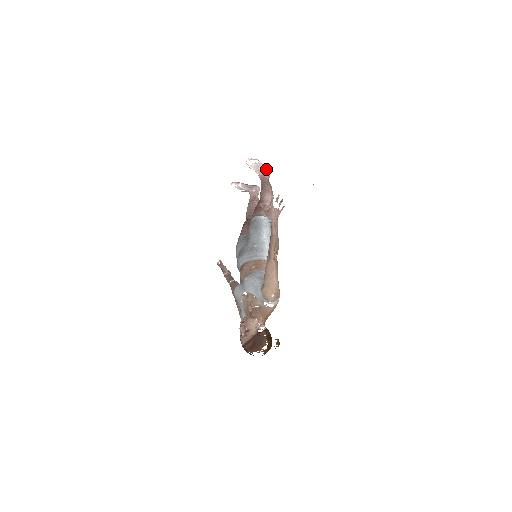
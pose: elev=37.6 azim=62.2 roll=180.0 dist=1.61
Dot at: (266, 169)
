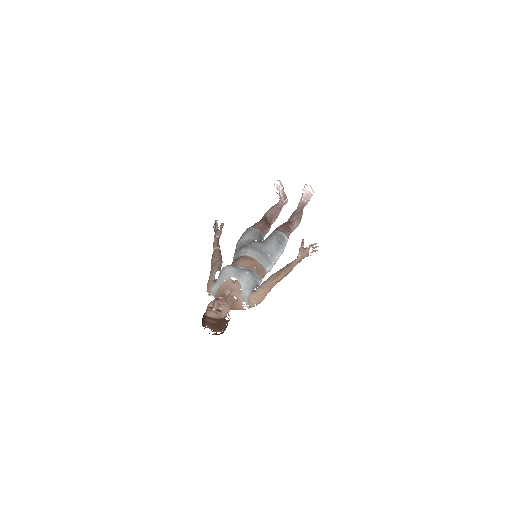
Dot at: (308, 201)
